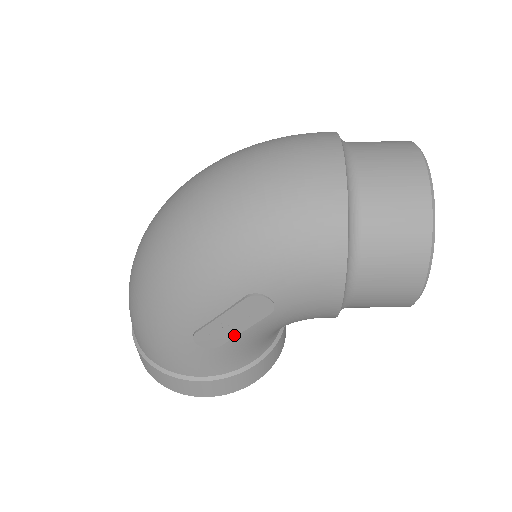
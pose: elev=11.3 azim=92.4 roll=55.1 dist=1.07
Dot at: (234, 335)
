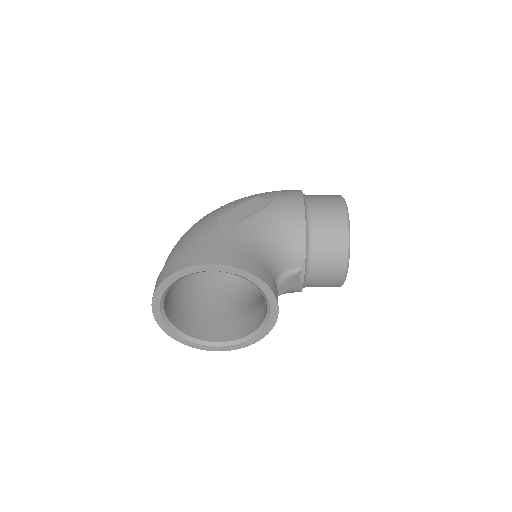
Dot at: (244, 218)
